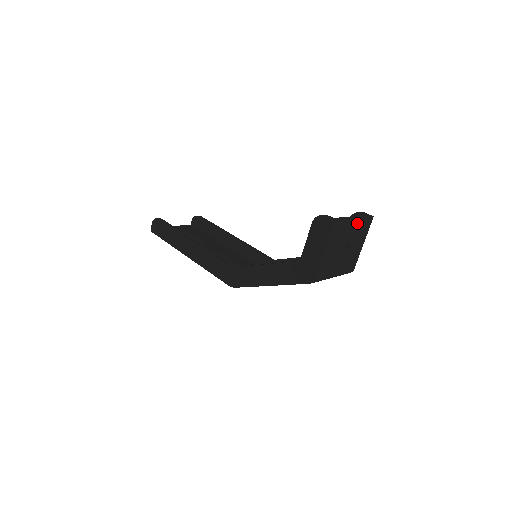
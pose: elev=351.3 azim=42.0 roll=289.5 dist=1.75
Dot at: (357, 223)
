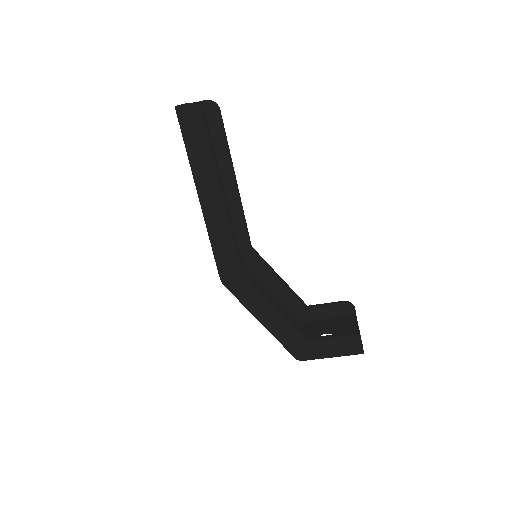
Dot at: occluded
